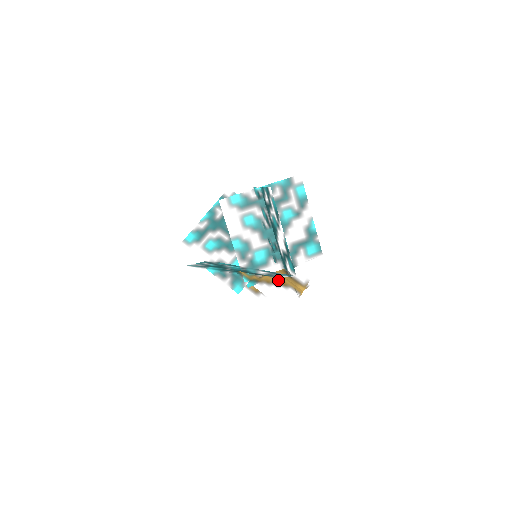
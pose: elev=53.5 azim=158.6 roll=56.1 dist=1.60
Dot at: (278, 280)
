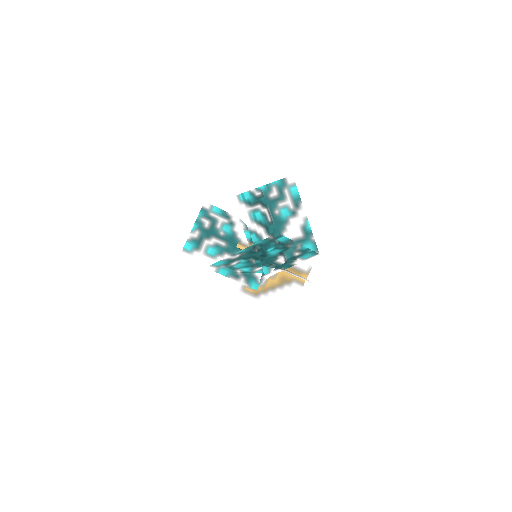
Dot at: (288, 271)
